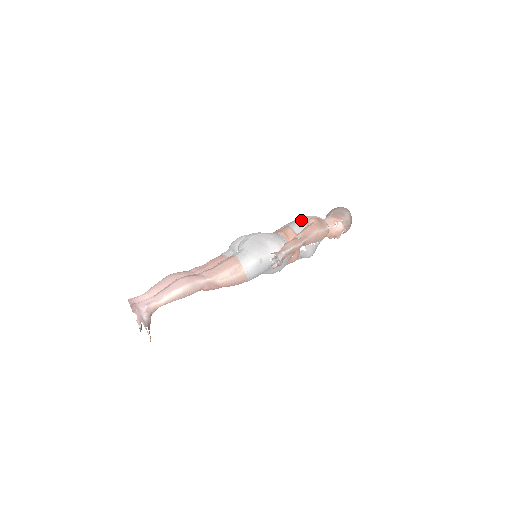
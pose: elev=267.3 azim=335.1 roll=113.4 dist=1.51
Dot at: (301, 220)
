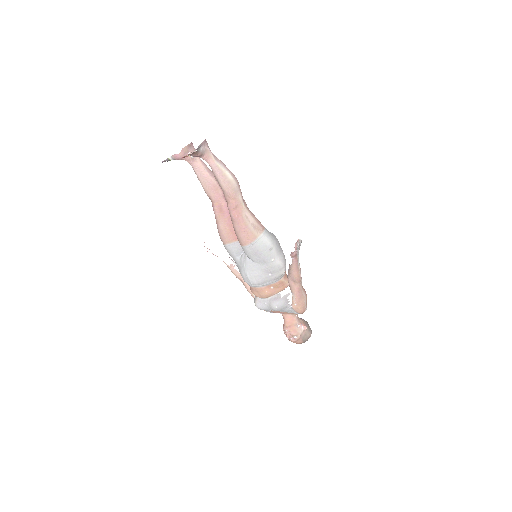
Dot at: occluded
